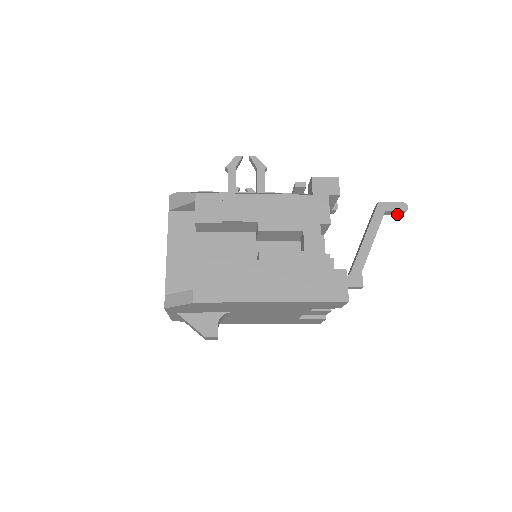
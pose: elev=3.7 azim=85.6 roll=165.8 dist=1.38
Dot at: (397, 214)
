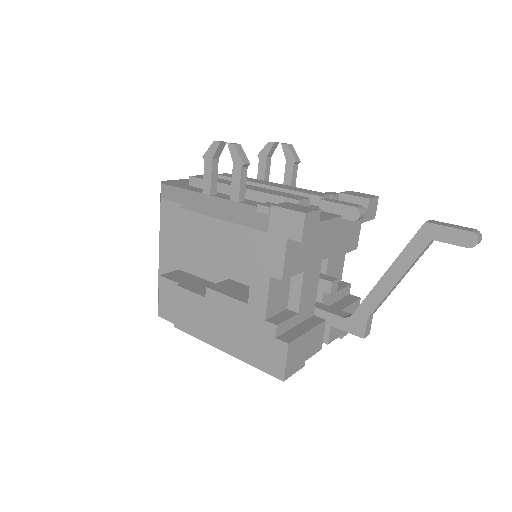
Dot at: occluded
